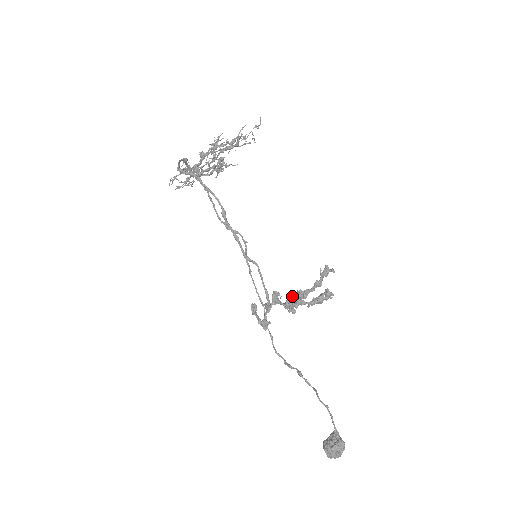
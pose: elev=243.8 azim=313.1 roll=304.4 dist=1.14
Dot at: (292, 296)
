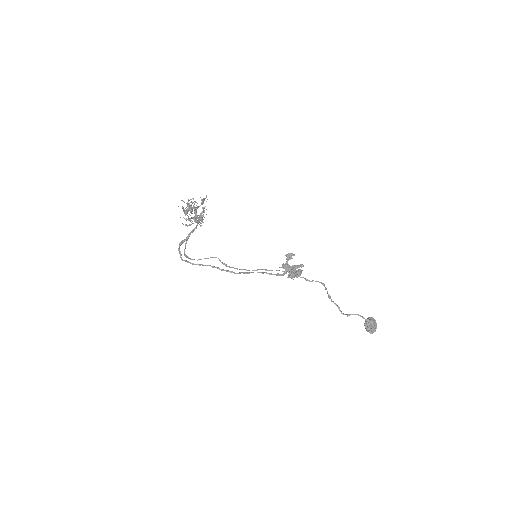
Dot at: occluded
